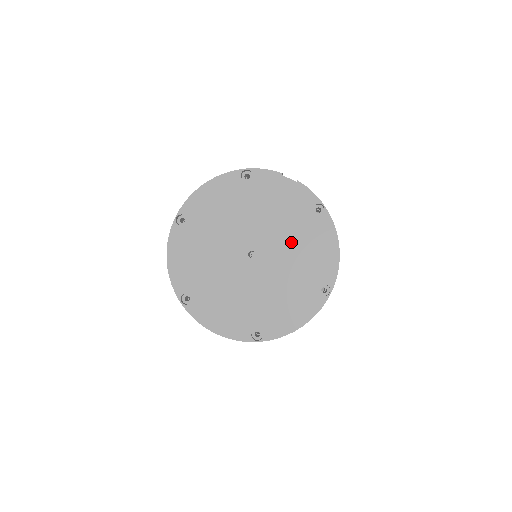
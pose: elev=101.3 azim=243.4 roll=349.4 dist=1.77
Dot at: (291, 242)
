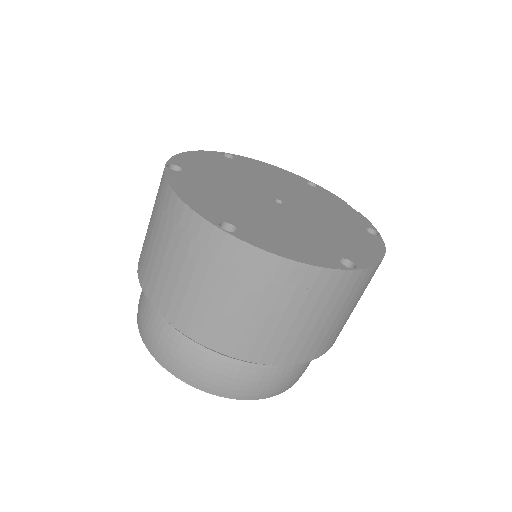
Dot at: (329, 223)
